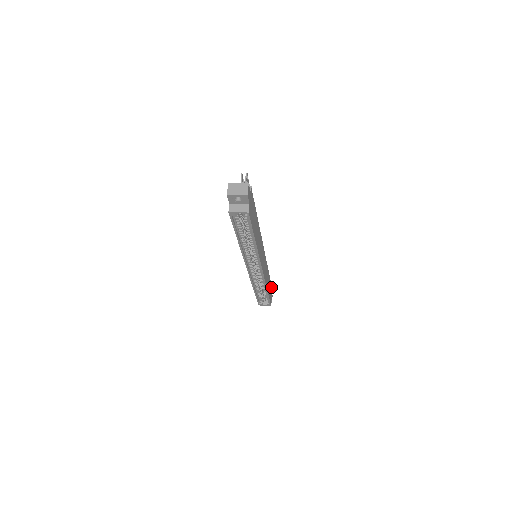
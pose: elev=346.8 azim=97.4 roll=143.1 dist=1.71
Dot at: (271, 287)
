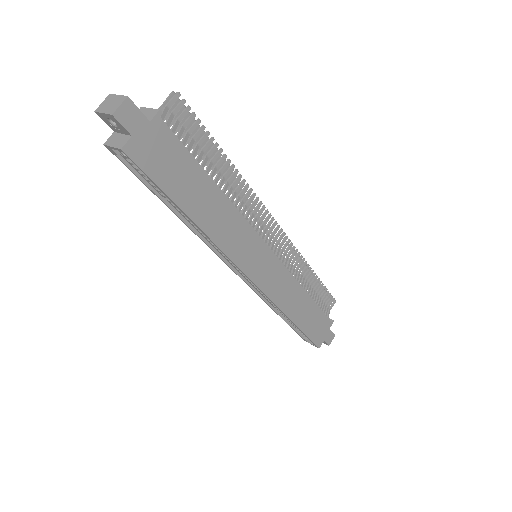
Dot at: (327, 321)
